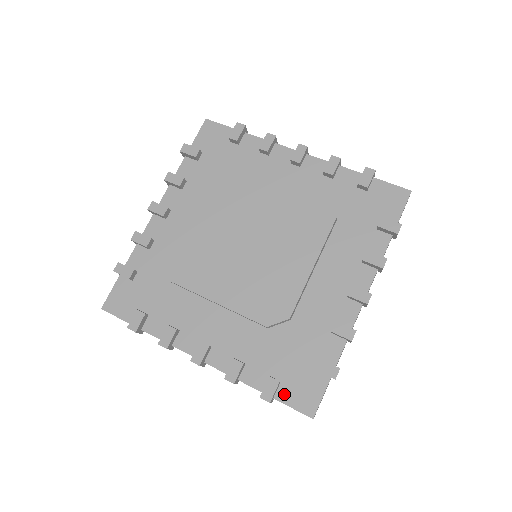
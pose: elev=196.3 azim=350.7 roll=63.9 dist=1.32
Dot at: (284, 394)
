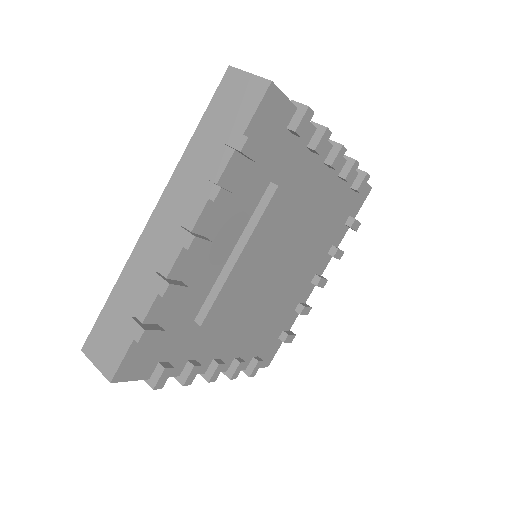
Dot at: occluded
